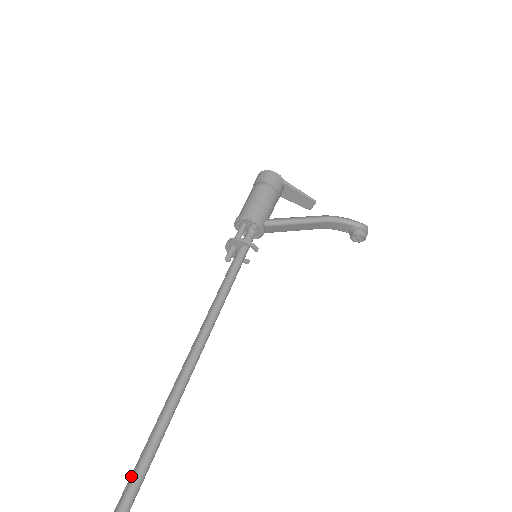
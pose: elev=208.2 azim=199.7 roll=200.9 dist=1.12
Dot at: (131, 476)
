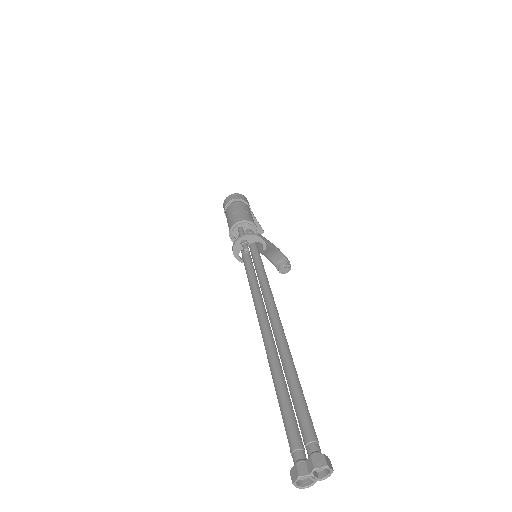
Dot at: (289, 416)
